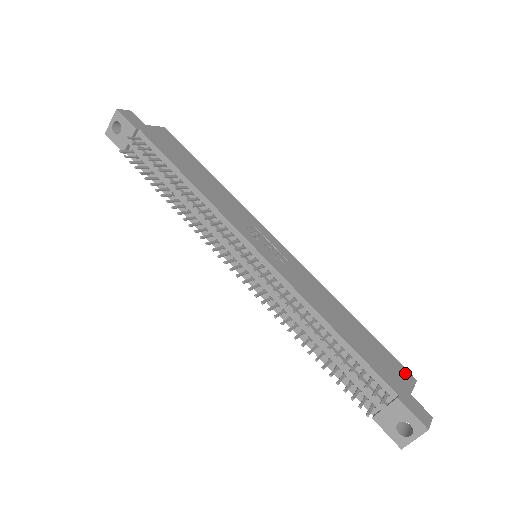
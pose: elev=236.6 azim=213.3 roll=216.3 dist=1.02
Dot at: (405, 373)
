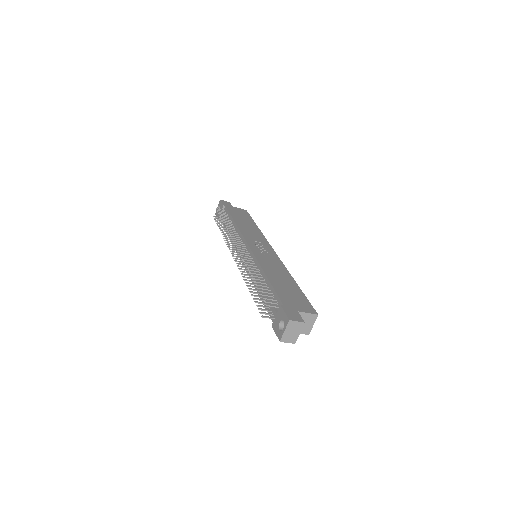
Dot at: (310, 308)
